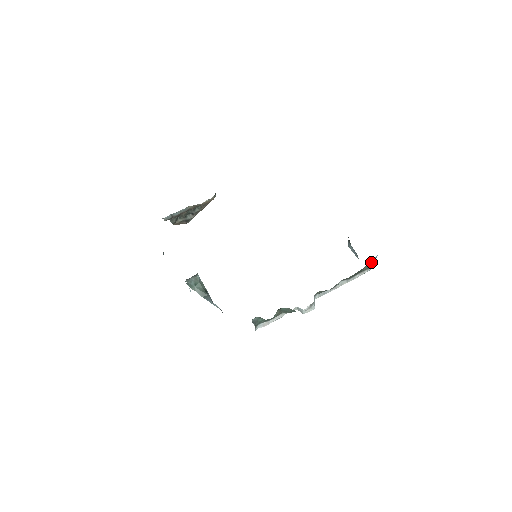
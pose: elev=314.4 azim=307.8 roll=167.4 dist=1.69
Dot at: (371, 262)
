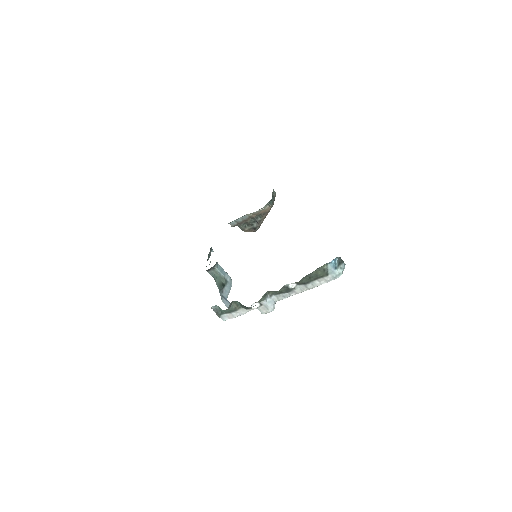
Dot at: (327, 267)
